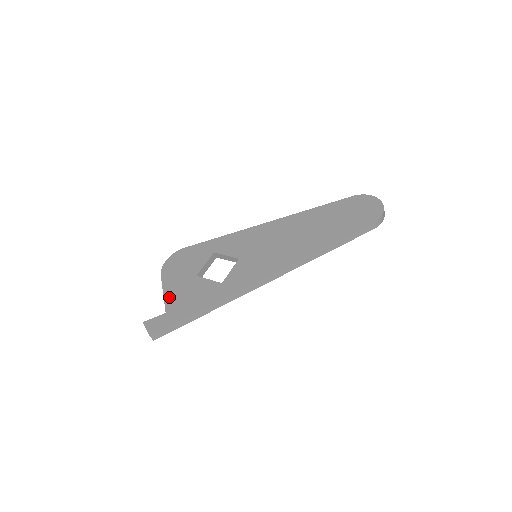
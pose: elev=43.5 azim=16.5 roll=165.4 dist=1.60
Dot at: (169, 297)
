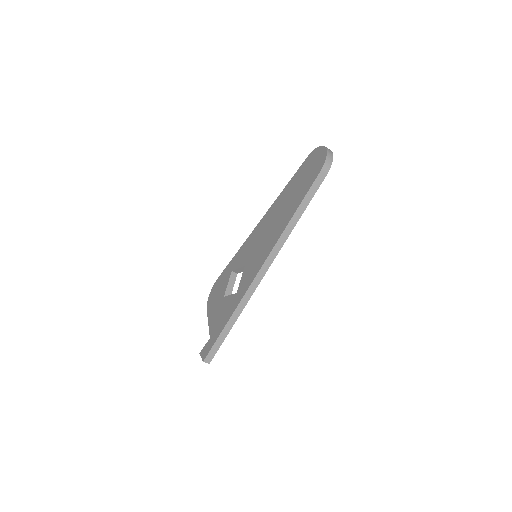
Dot at: (211, 324)
